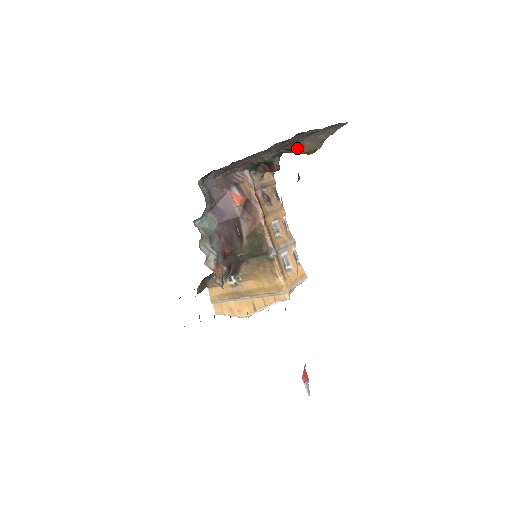
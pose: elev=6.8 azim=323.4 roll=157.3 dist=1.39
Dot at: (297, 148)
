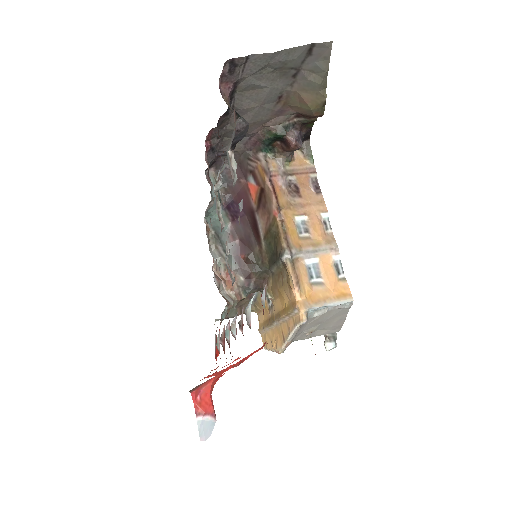
Dot at: (301, 107)
